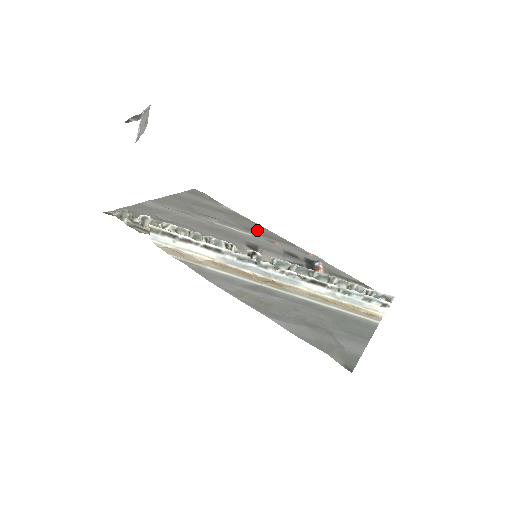
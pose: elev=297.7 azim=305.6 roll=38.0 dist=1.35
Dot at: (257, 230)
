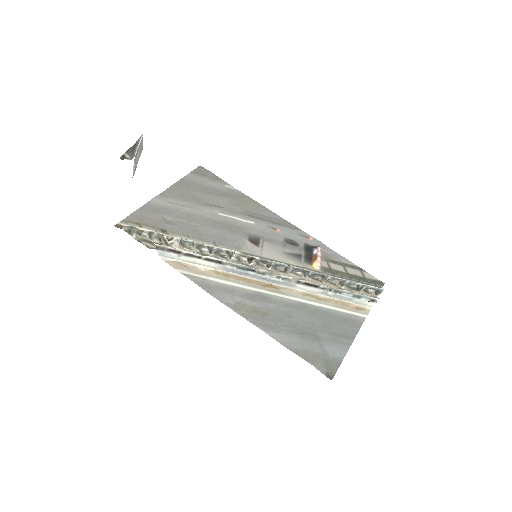
Dot at: (260, 214)
